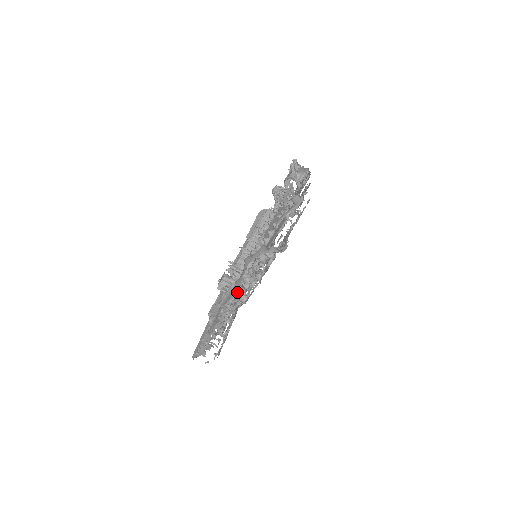
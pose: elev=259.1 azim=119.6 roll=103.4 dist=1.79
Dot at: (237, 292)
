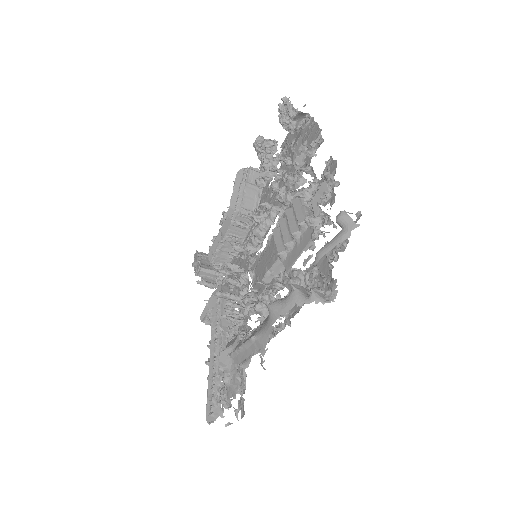
Dot at: (264, 353)
